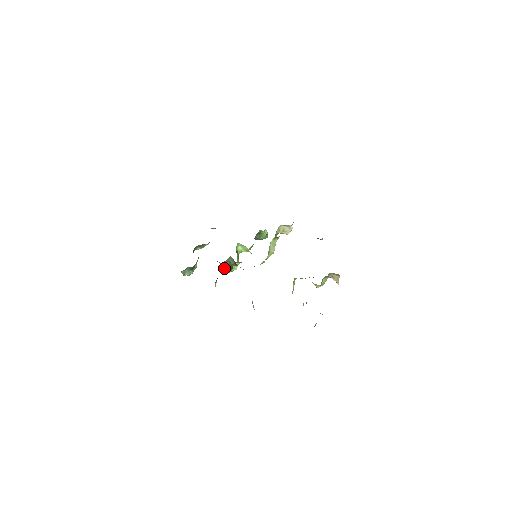
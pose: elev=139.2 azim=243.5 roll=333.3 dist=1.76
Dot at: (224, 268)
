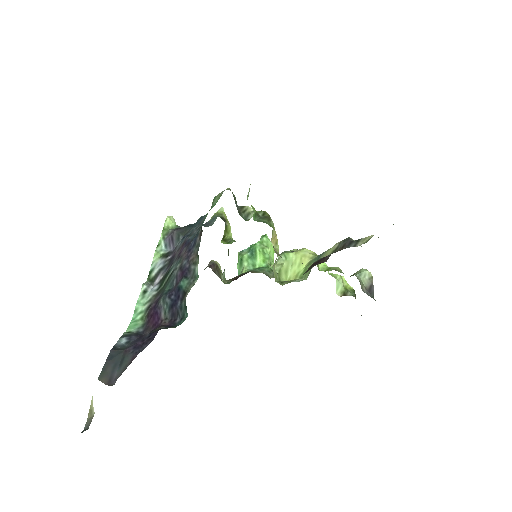
Dot at: (224, 279)
